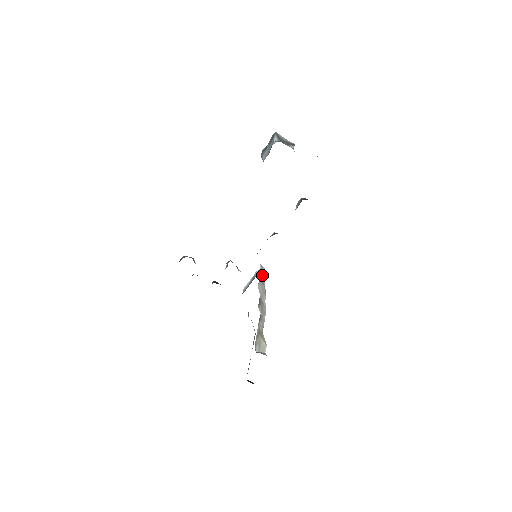
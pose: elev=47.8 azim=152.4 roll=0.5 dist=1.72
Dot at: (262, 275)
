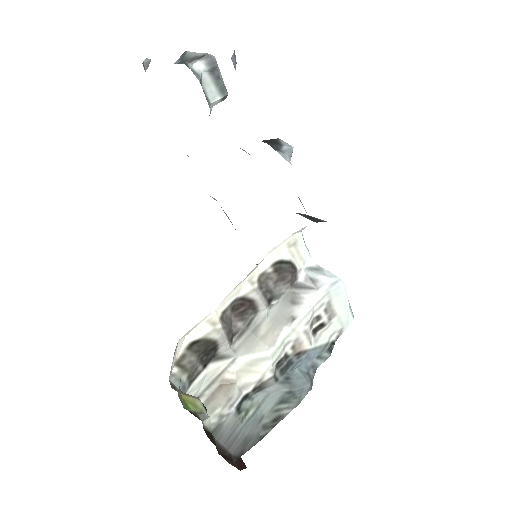
Dot at: (303, 289)
